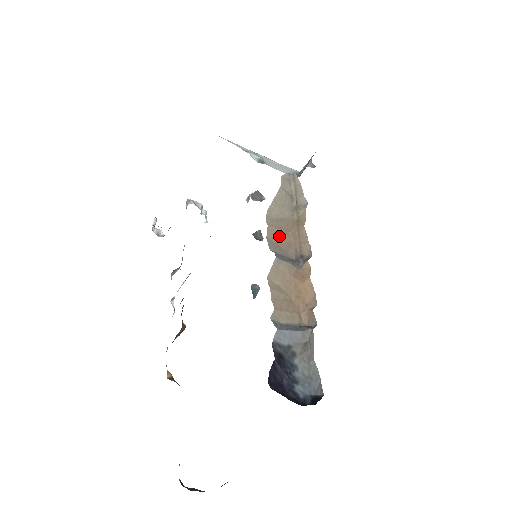
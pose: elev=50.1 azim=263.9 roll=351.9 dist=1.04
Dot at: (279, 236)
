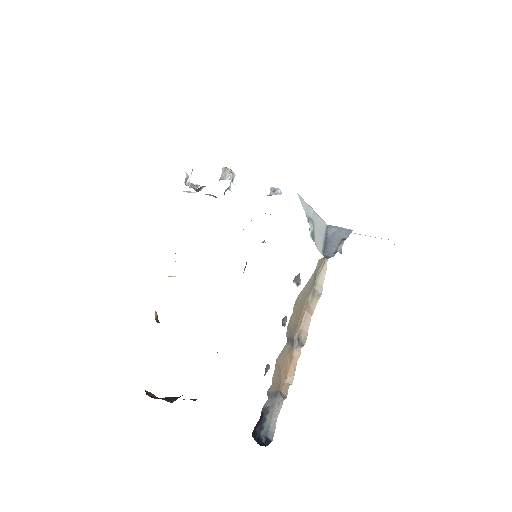
Dot at: (294, 321)
